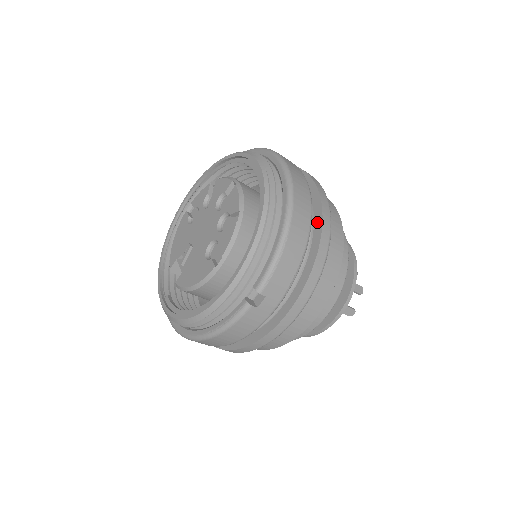
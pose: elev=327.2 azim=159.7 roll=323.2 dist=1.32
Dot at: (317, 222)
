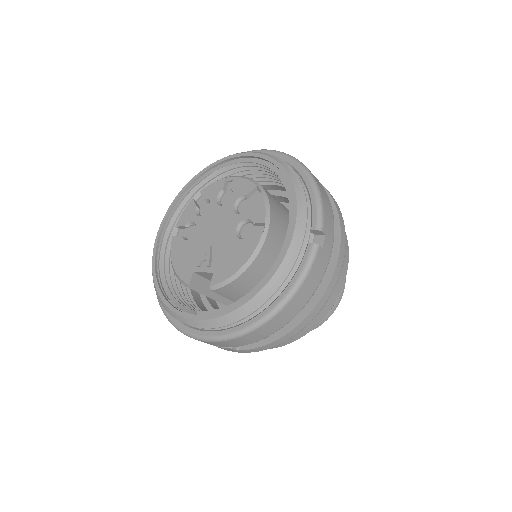
Dot at: occluded
